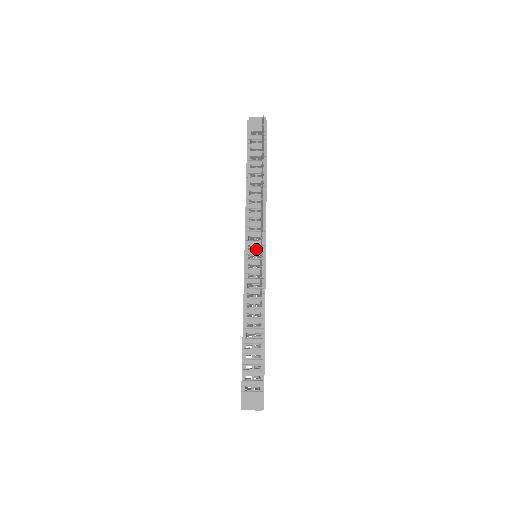
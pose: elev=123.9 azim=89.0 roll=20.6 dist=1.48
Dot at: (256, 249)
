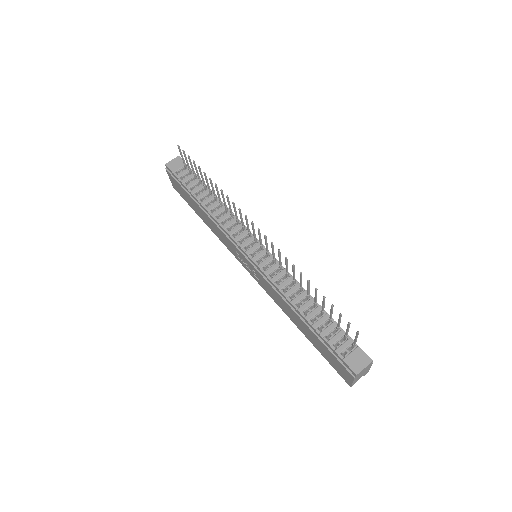
Dot at: (252, 246)
